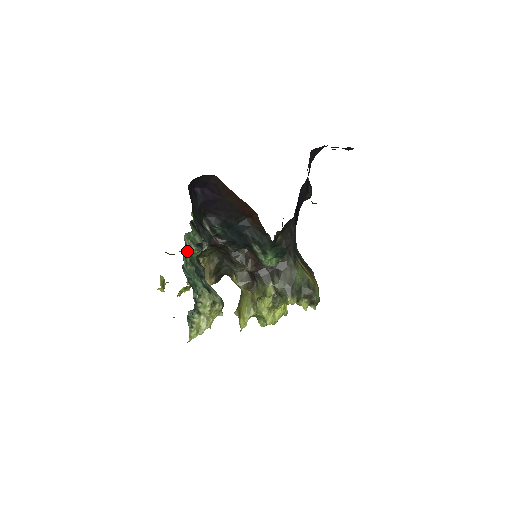
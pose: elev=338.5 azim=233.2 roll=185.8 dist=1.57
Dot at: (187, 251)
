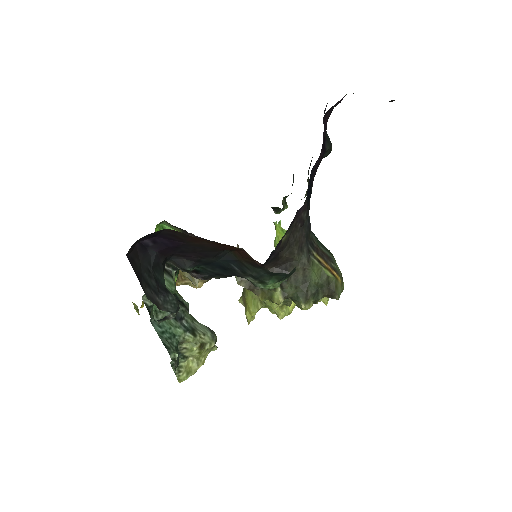
Dot at: occluded
